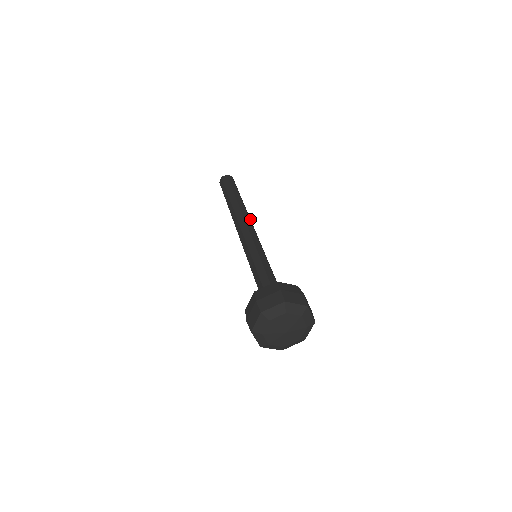
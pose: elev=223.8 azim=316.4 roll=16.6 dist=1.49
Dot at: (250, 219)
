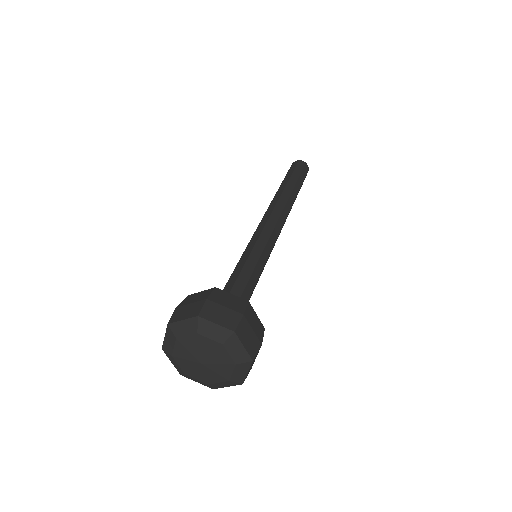
Dot at: occluded
